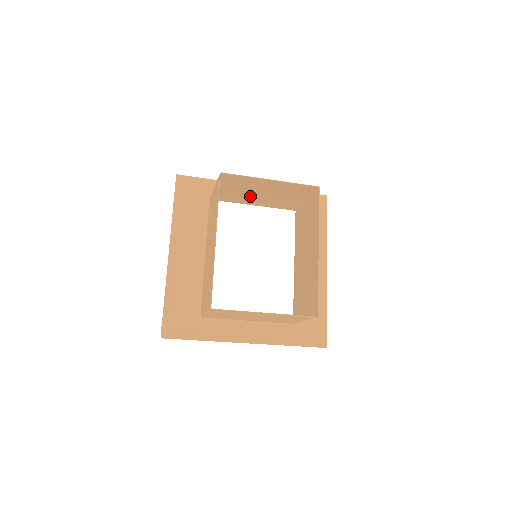
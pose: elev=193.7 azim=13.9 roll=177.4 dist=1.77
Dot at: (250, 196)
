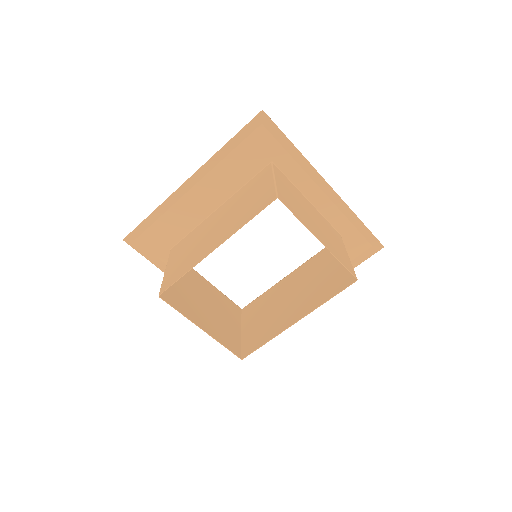
Dot at: (305, 205)
